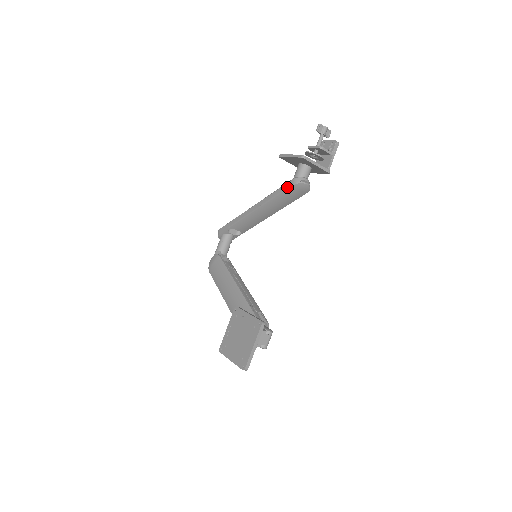
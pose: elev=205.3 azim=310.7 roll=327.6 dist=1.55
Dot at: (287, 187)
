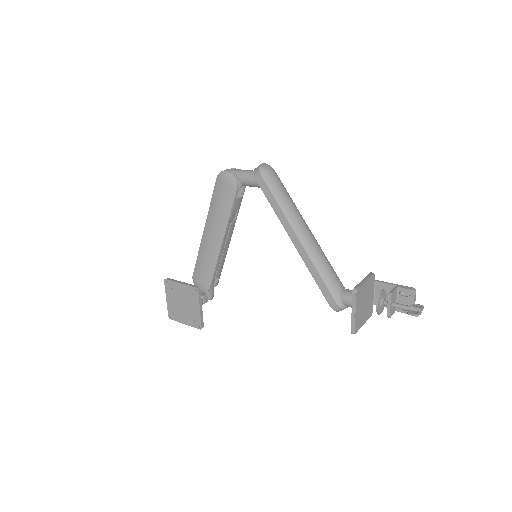
Dot at: (326, 297)
